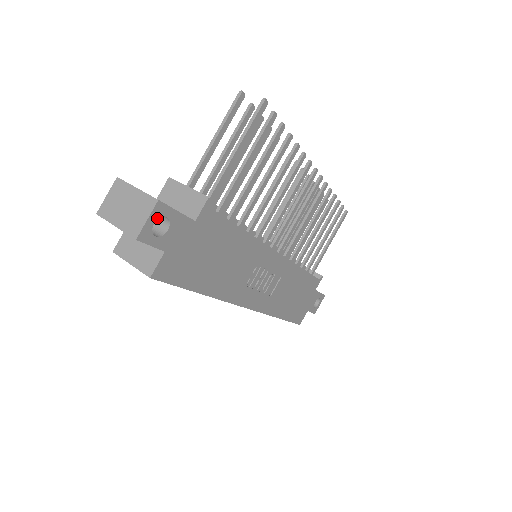
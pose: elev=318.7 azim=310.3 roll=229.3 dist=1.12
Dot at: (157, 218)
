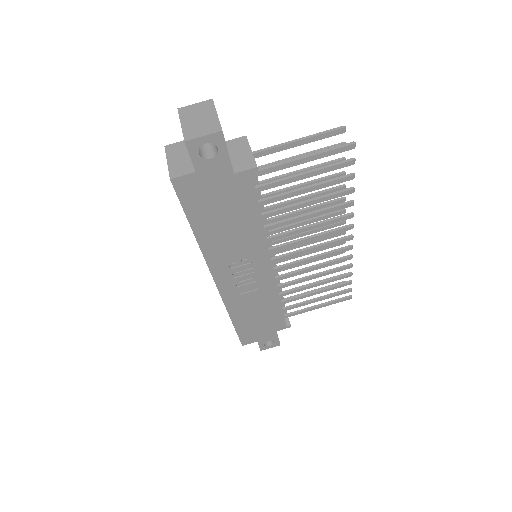
Dot at: (211, 142)
